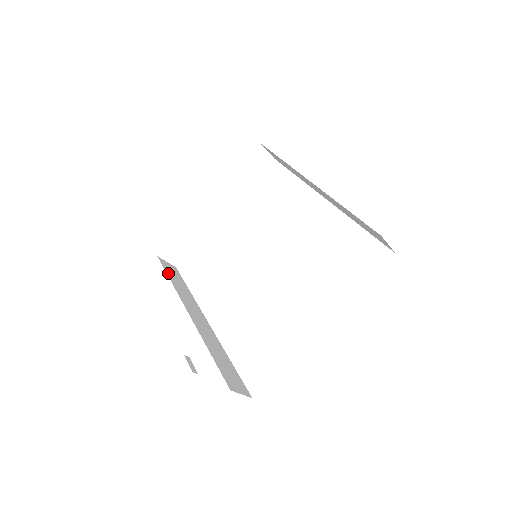
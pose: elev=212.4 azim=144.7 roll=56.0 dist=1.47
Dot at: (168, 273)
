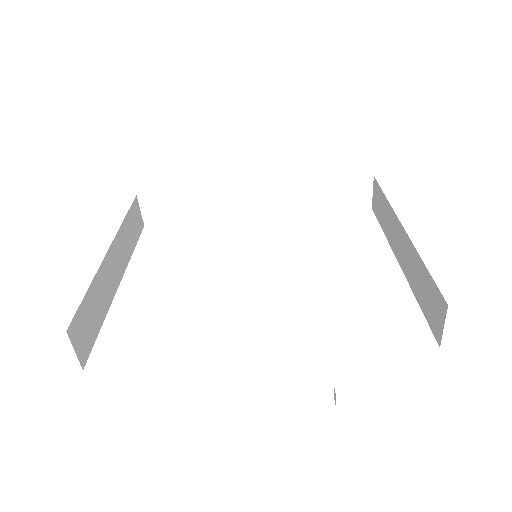
Dot at: occluded
